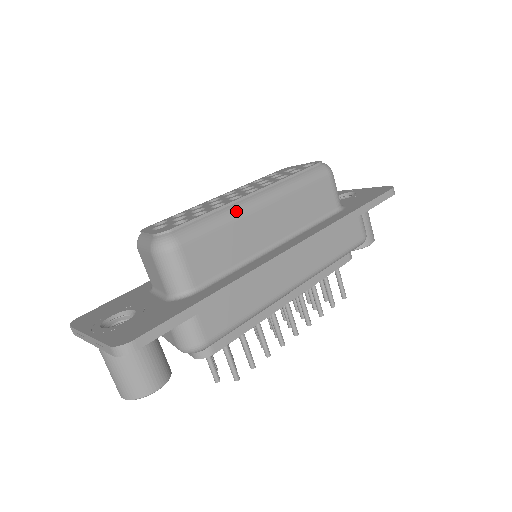
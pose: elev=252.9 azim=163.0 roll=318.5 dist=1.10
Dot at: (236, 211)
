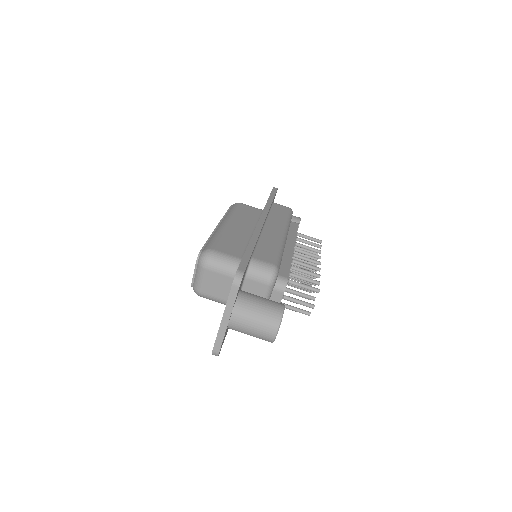
Dot at: (219, 231)
